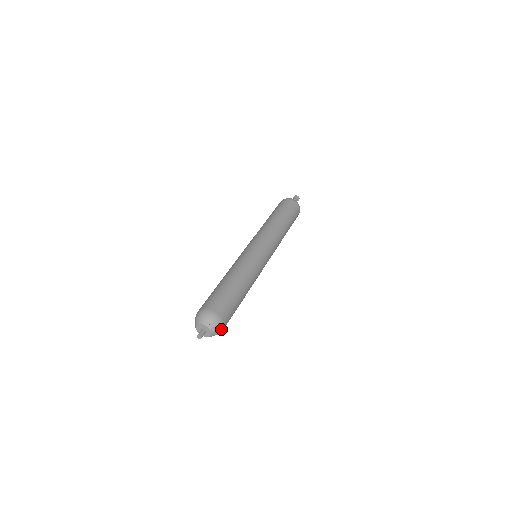
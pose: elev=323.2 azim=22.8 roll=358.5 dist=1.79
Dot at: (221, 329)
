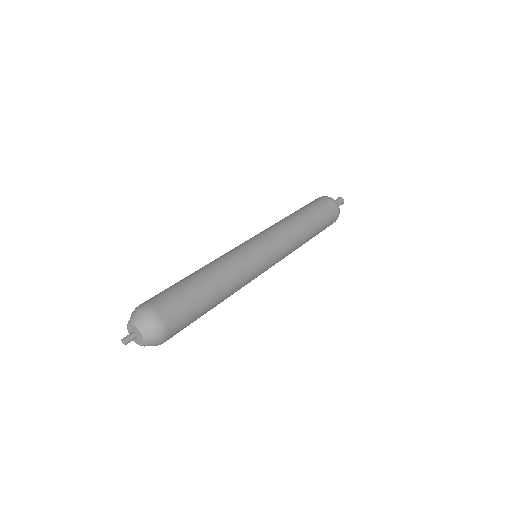
Dot at: (157, 326)
